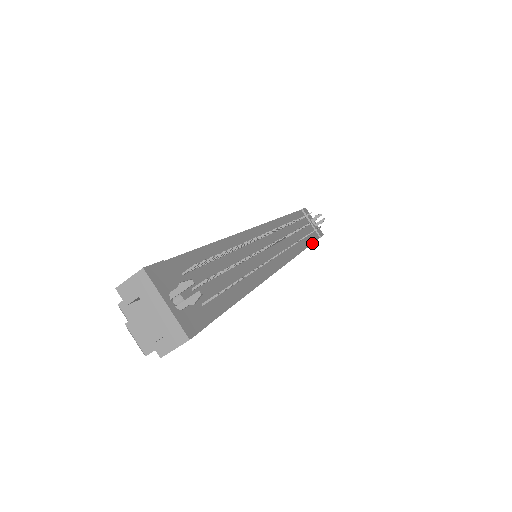
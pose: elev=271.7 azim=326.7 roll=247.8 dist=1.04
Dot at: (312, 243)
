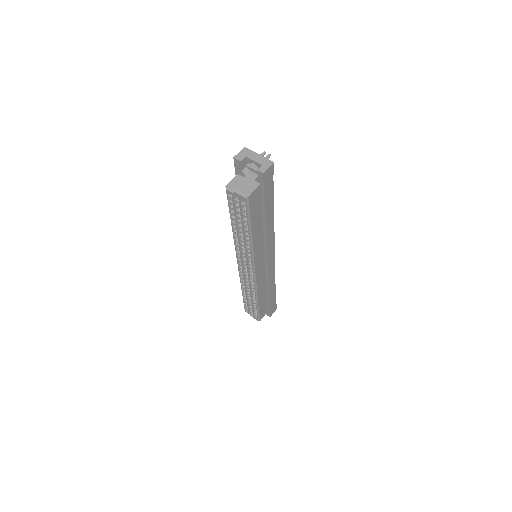
Dot at: (275, 293)
